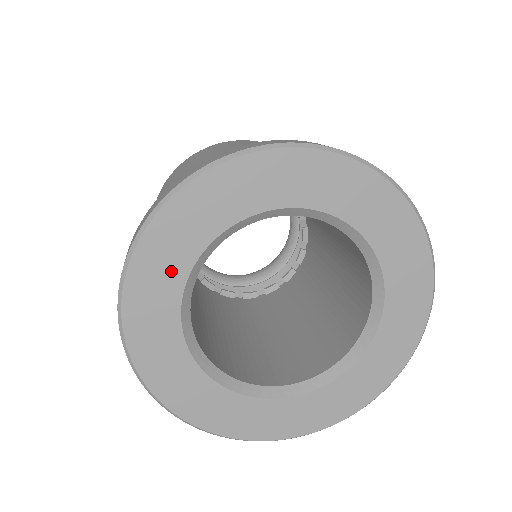
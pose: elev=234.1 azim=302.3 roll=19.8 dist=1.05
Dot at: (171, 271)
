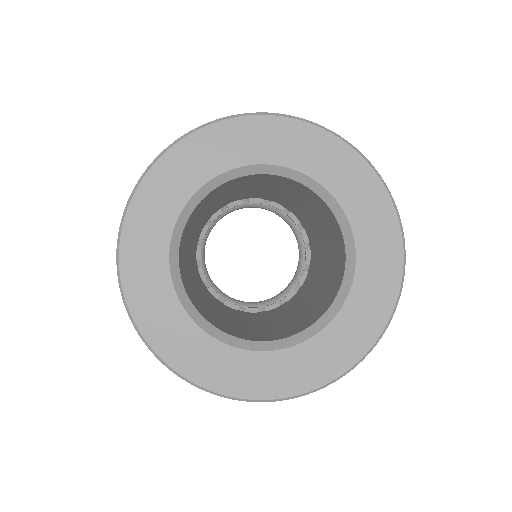
Dot at: (158, 288)
